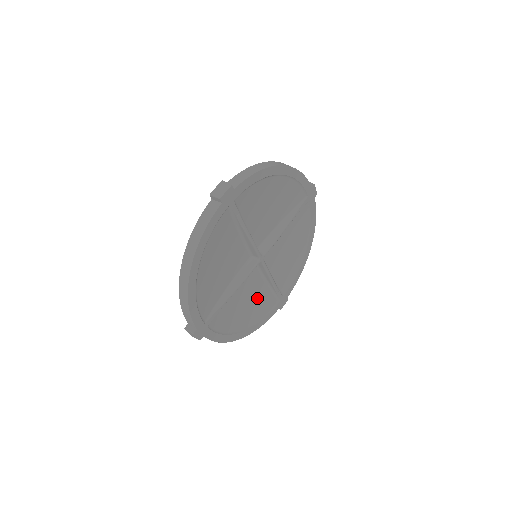
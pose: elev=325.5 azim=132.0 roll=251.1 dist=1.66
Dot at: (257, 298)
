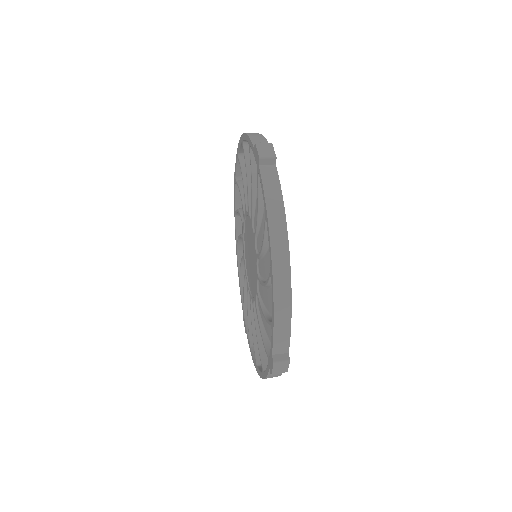
Dot at: occluded
